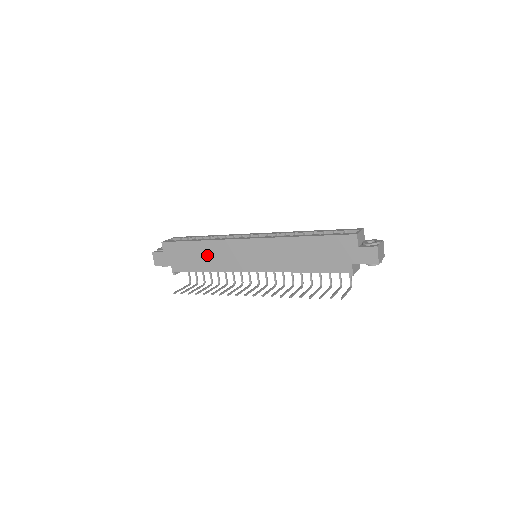
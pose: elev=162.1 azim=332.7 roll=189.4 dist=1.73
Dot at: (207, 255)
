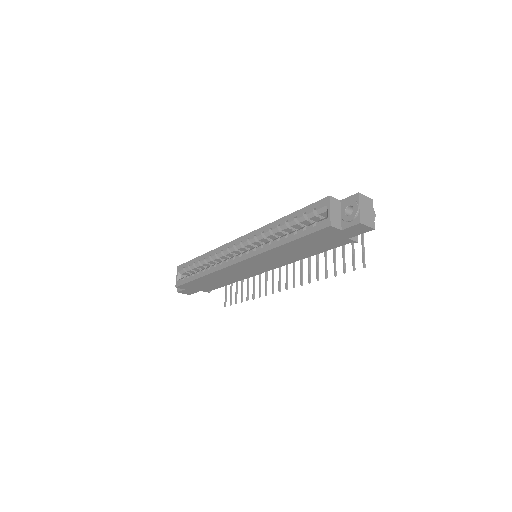
Dot at: (219, 279)
